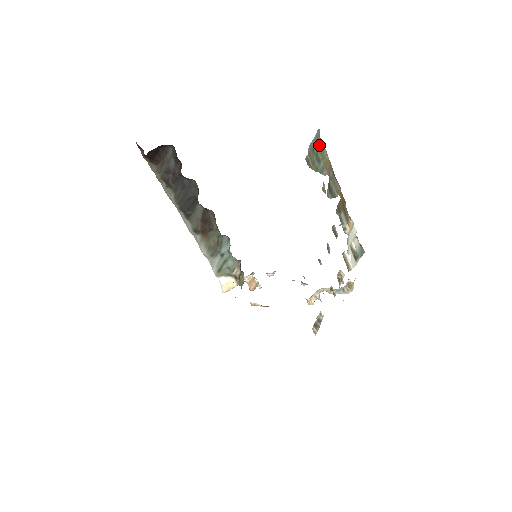
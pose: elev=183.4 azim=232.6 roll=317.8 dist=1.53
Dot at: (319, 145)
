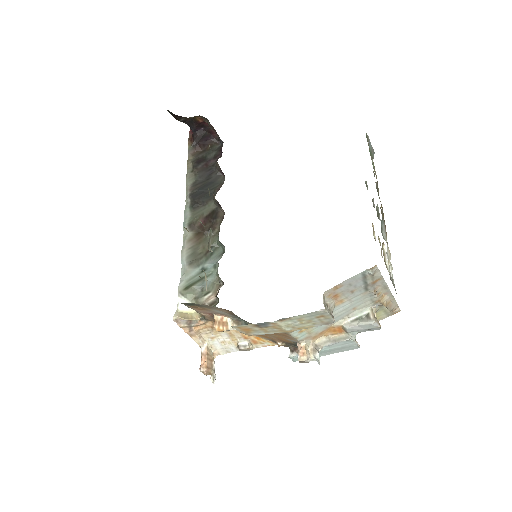
Dot at: occluded
